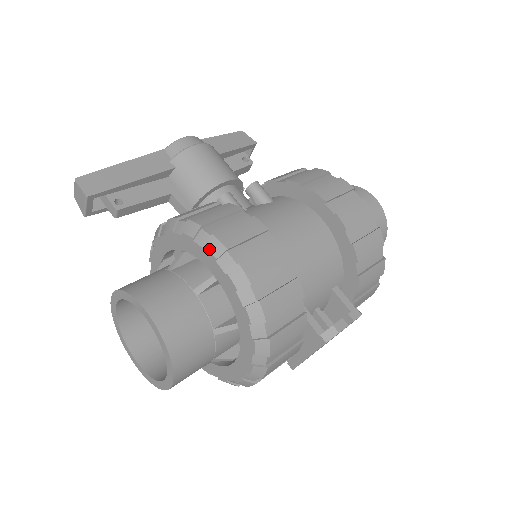
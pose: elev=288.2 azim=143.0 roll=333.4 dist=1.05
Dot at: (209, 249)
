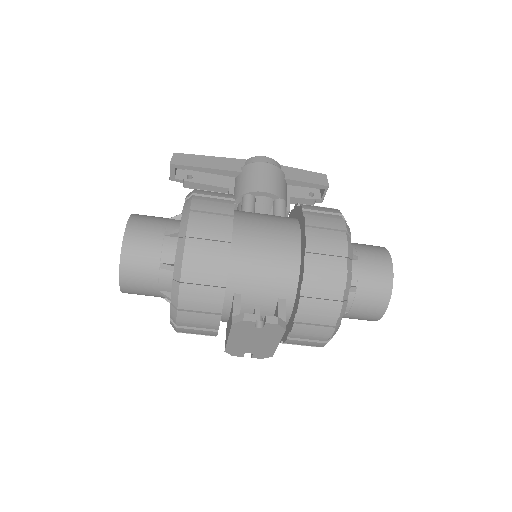
Dot at: (184, 207)
